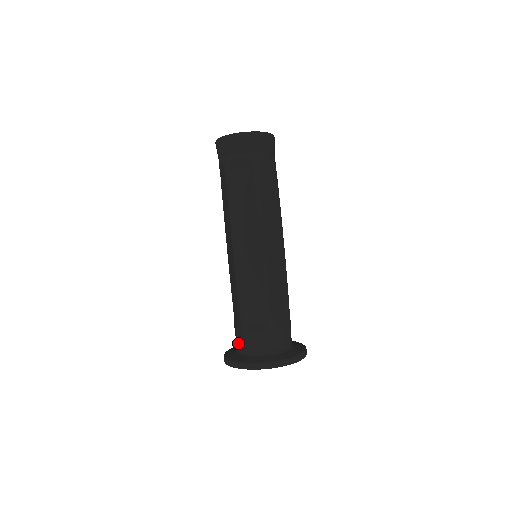
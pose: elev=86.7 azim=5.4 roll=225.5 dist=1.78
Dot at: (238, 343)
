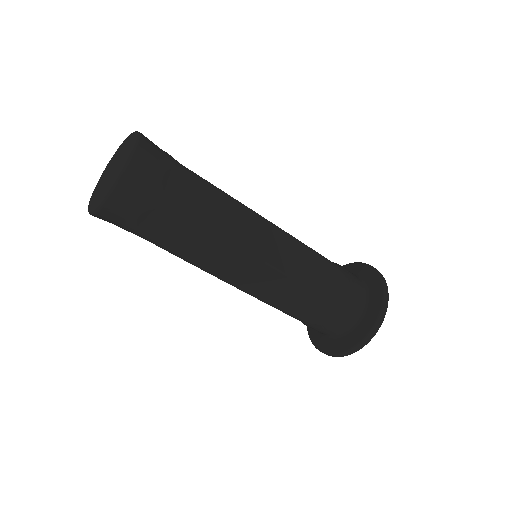
Dot at: occluded
